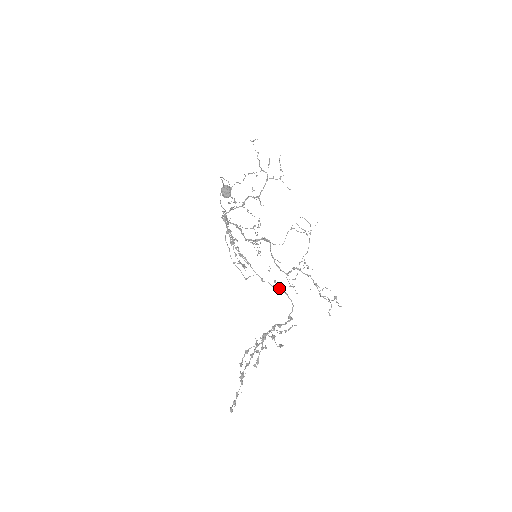
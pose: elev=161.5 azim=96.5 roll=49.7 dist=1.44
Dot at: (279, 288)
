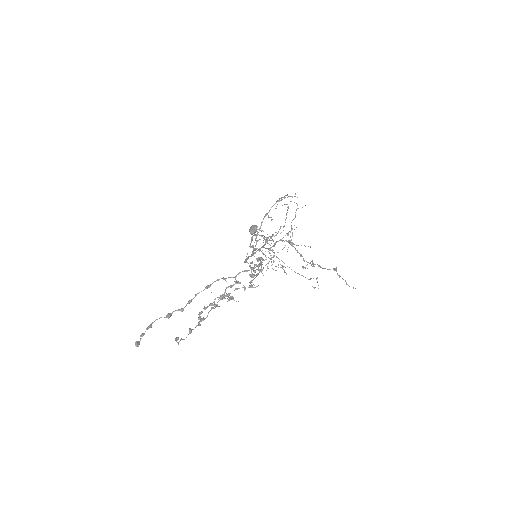
Dot at: occluded
